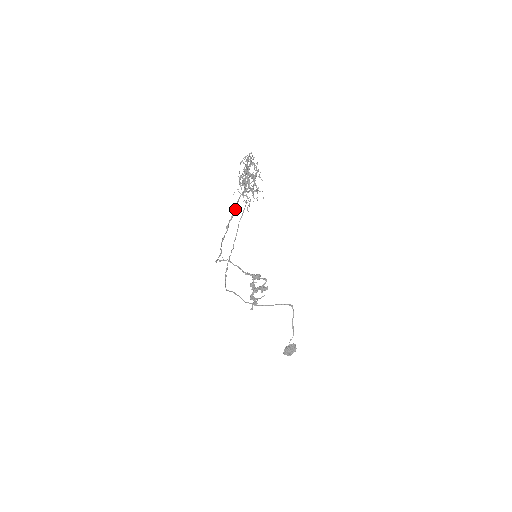
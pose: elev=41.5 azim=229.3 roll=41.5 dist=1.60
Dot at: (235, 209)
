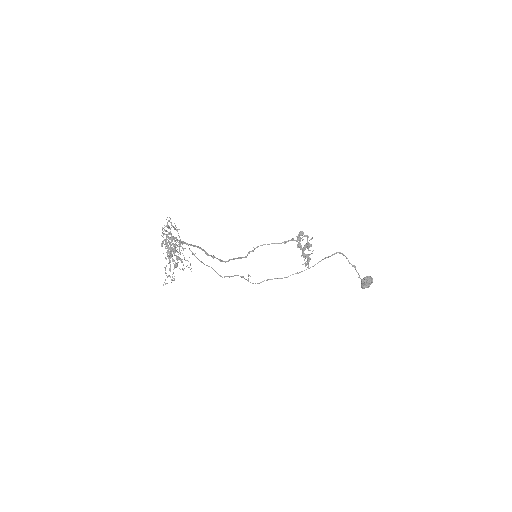
Dot at: occluded
